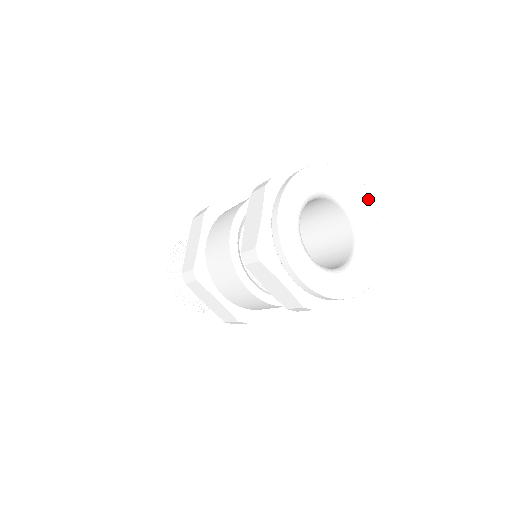
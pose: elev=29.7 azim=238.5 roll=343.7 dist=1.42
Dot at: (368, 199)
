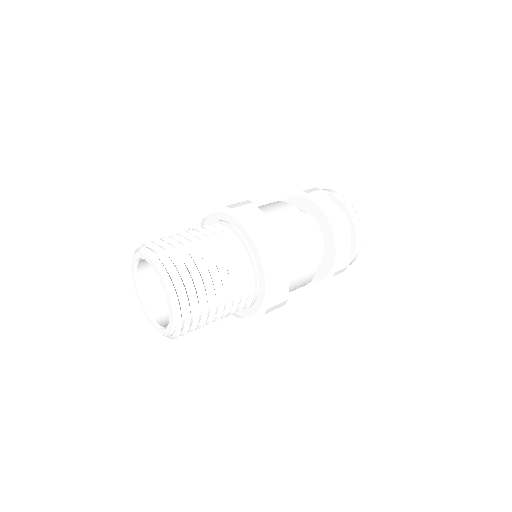
Dot at: occluded
